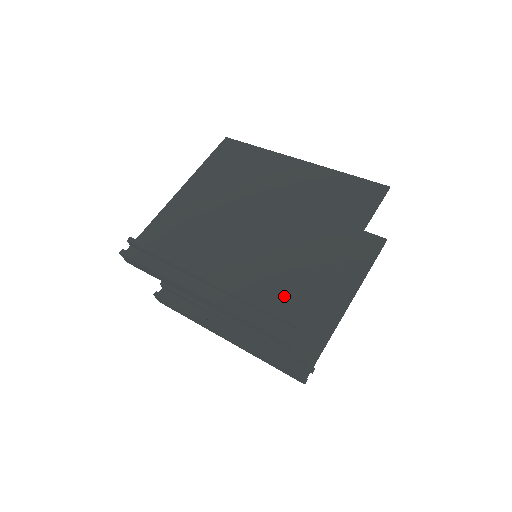
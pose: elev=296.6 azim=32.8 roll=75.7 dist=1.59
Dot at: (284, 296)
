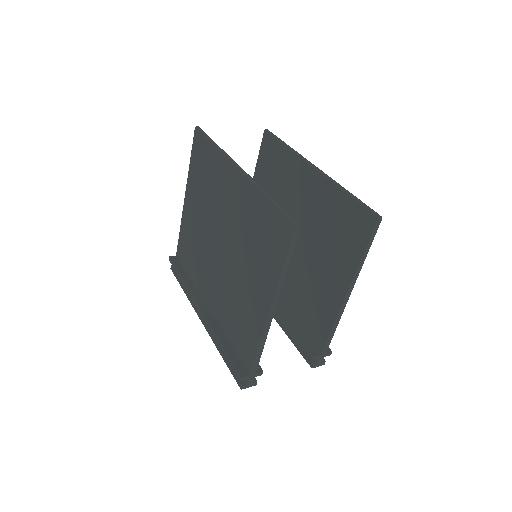
Dot at: (240, 342)
